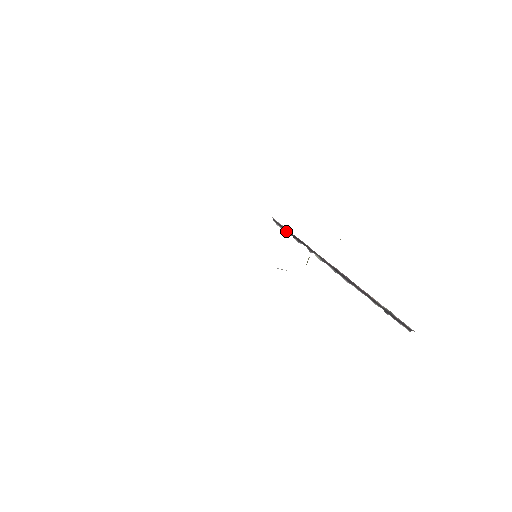
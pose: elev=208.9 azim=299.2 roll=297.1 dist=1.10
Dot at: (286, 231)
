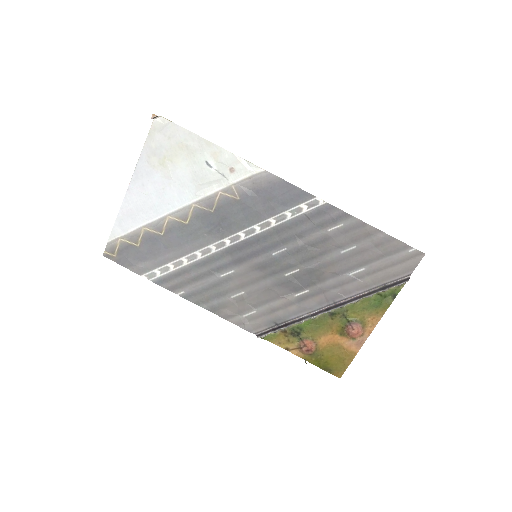
Dot at: (272, 332)
